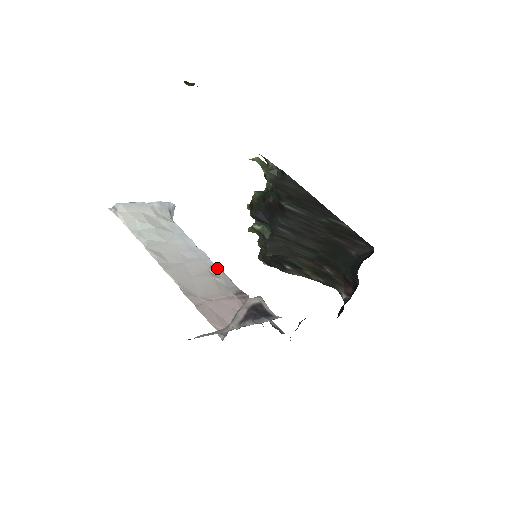
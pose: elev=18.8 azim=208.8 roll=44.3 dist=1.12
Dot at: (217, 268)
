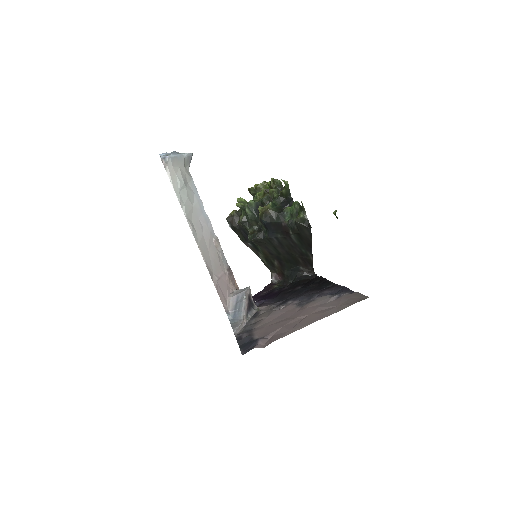
Dot at: (218, 240)
